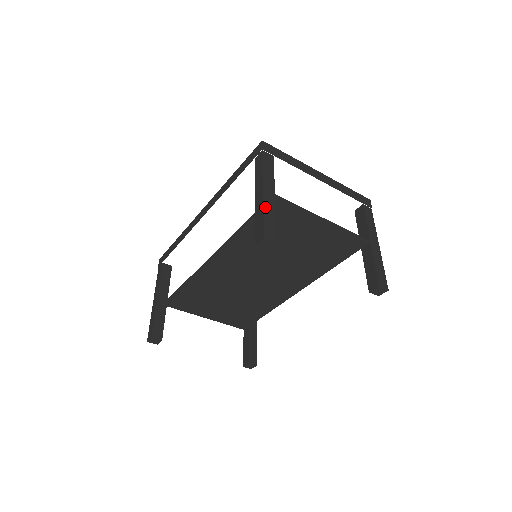
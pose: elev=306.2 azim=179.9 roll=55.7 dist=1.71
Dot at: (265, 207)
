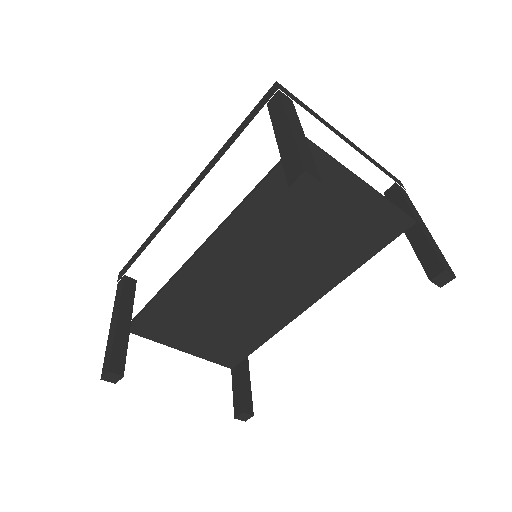
Dot at: (297, 142)
